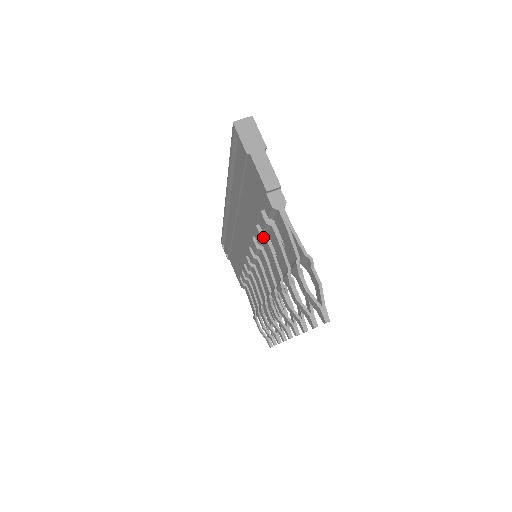
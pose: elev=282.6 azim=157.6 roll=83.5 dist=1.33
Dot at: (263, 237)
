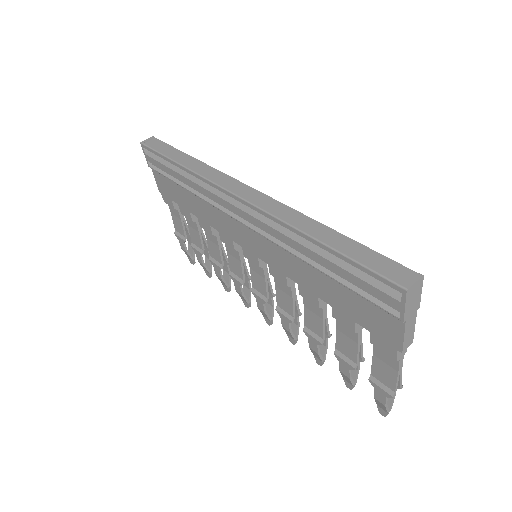
Dot at: (321, 307)
